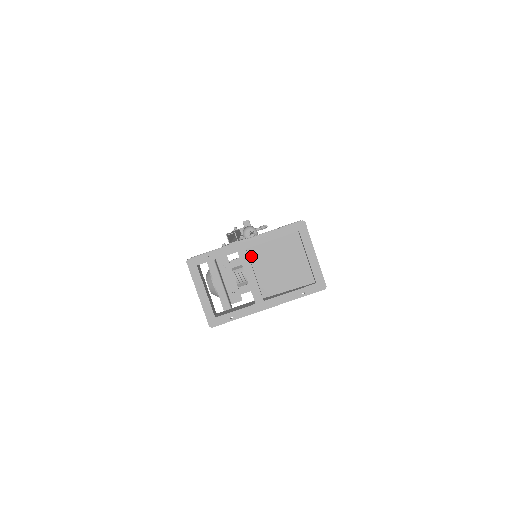
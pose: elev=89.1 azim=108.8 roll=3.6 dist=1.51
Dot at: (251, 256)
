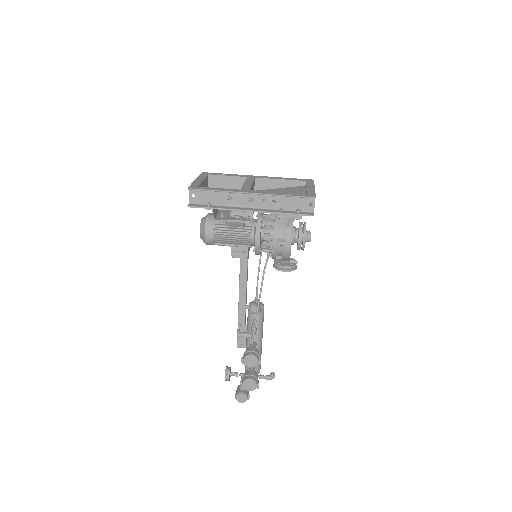
Dot at: occluded
